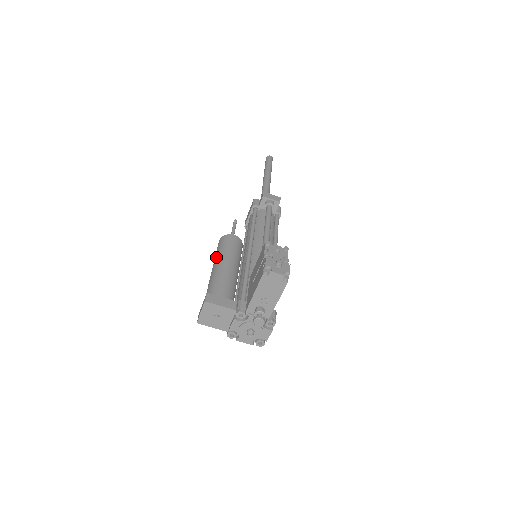
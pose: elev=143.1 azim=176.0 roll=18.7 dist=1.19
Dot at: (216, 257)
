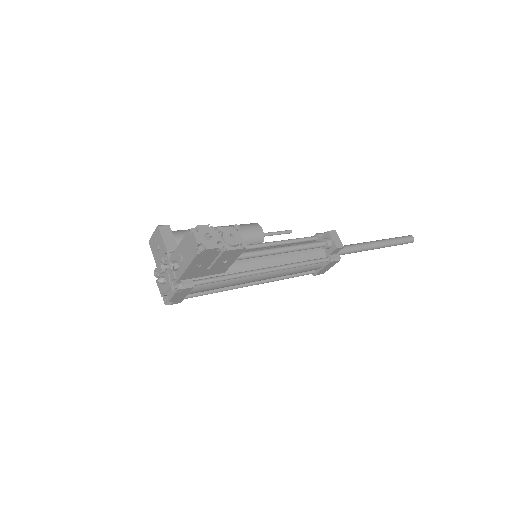
Dot at: occluded
